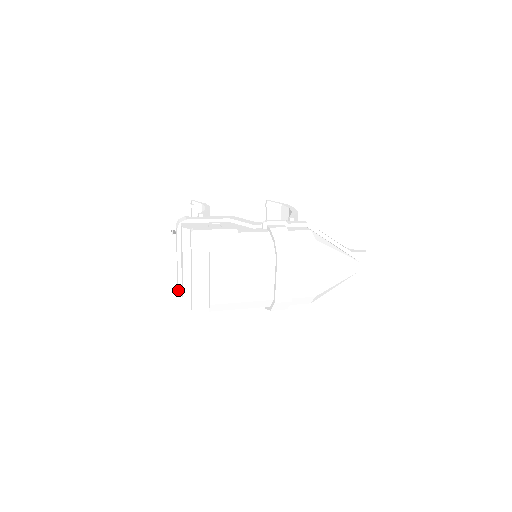
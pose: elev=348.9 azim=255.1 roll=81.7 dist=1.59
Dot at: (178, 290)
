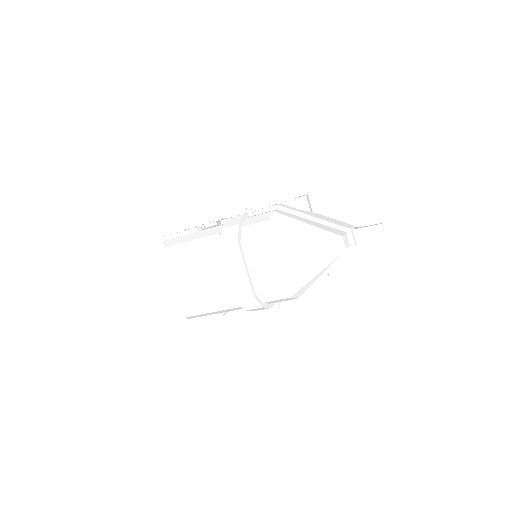
Dot at: occluded
